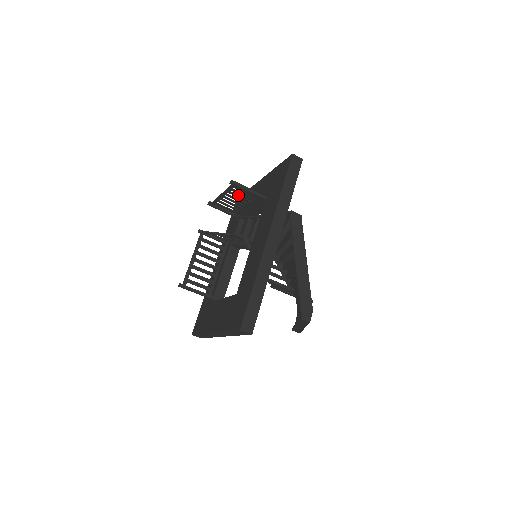
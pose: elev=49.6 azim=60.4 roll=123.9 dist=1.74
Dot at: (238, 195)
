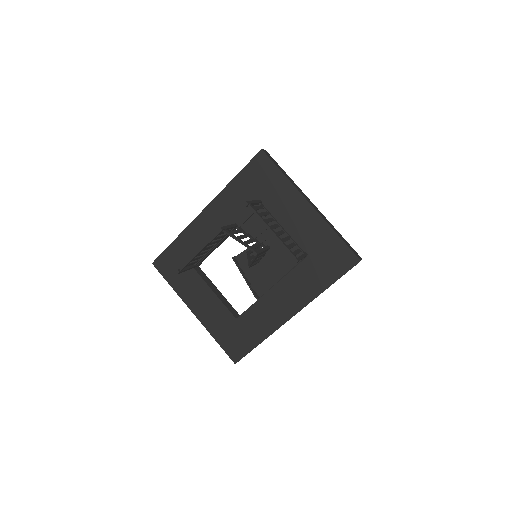
Dot at: occluded
